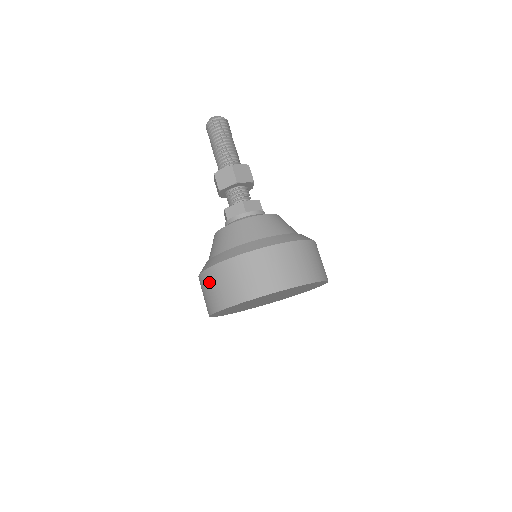
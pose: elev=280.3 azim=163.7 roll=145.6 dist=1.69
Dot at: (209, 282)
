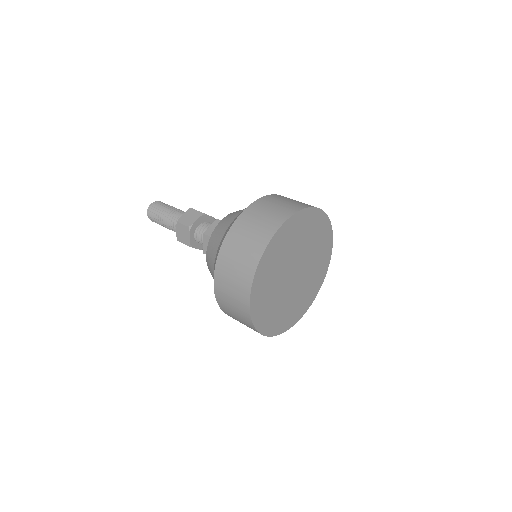
Dot at: (233, 248)
